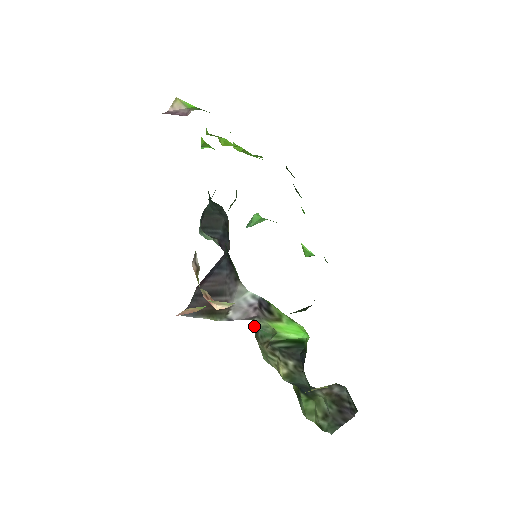
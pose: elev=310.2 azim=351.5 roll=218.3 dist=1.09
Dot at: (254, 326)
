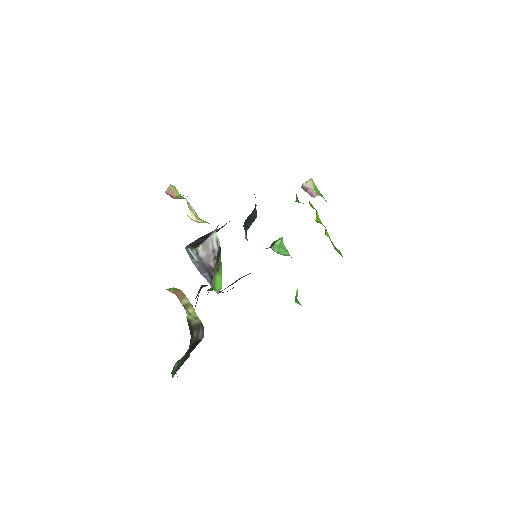
Dot at: (211, 286)
